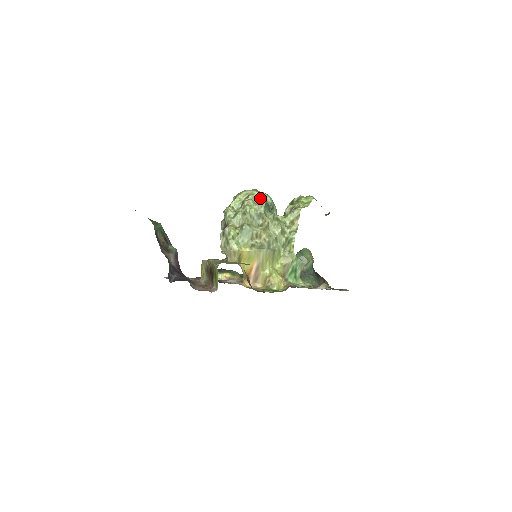
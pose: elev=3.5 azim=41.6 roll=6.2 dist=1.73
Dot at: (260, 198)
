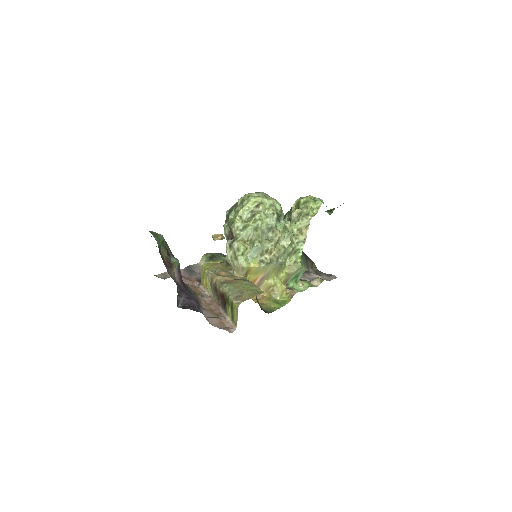
Dot at: (271, 209)
